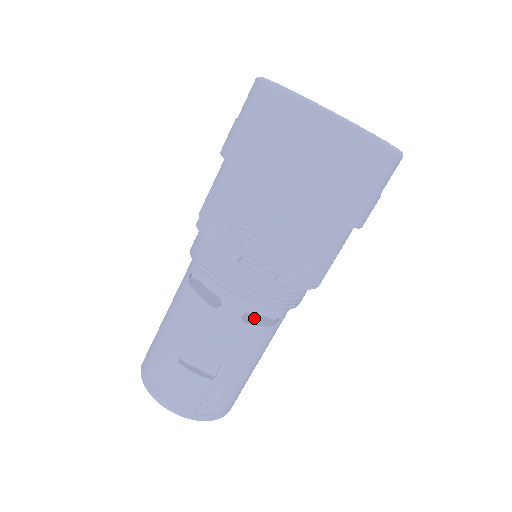
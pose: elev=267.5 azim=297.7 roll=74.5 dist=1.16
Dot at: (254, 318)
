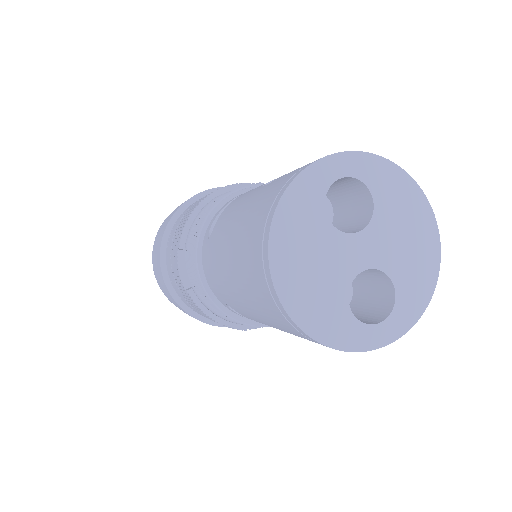
Dot at: occluded
